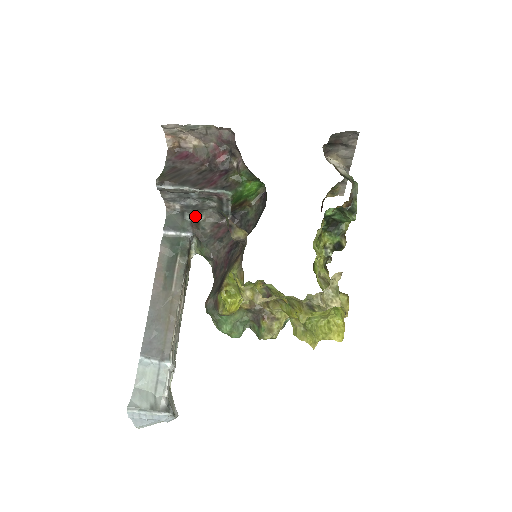
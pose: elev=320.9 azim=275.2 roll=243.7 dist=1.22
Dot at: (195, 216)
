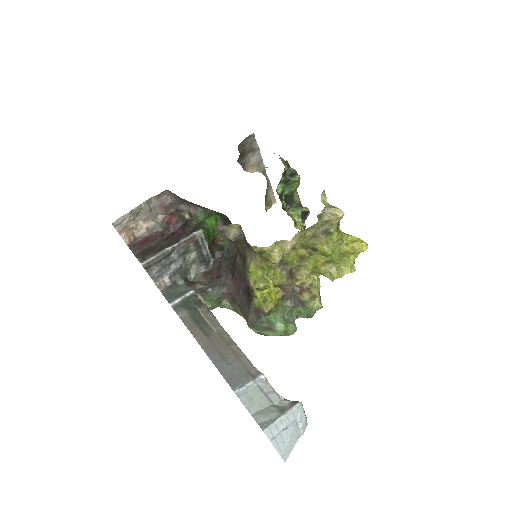
Dot at: (185, 279)
